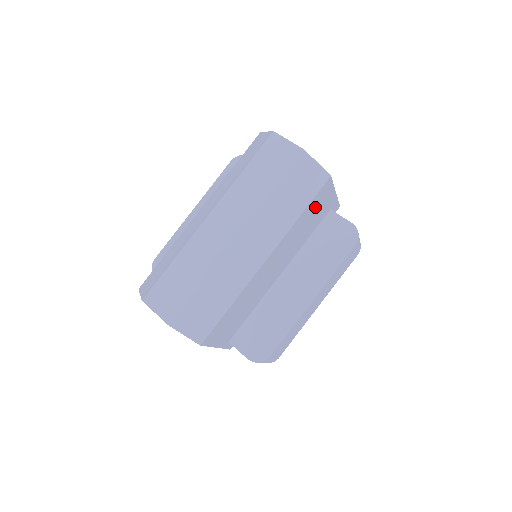
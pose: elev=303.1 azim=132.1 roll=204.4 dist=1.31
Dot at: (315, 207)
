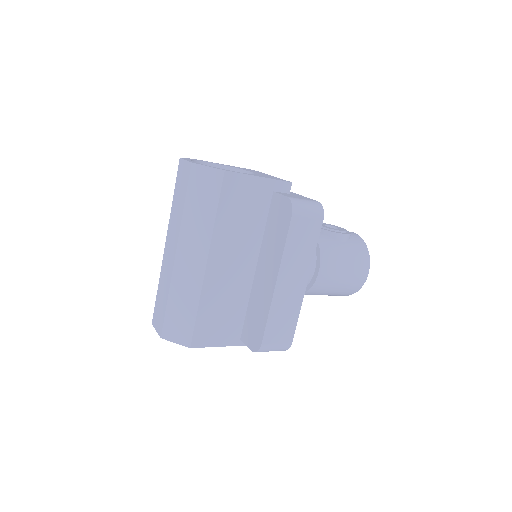
Dot at: (236, 201)
